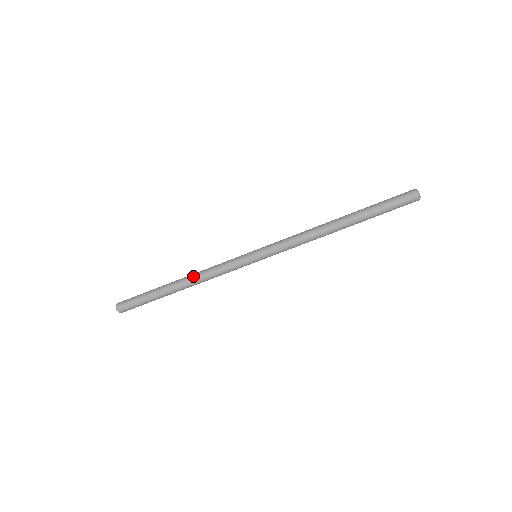
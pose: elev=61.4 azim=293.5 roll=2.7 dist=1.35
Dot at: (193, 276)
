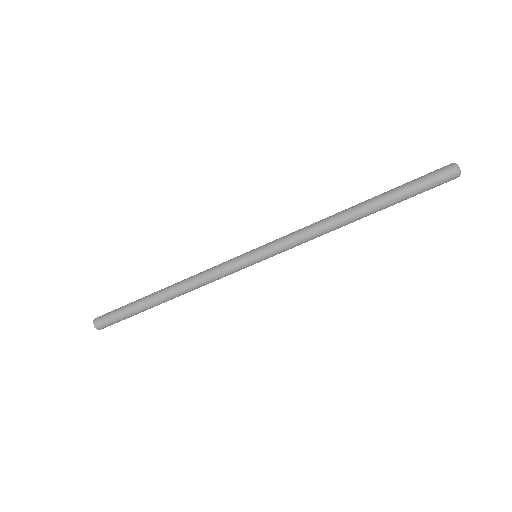
Dot at: (183, 289)
